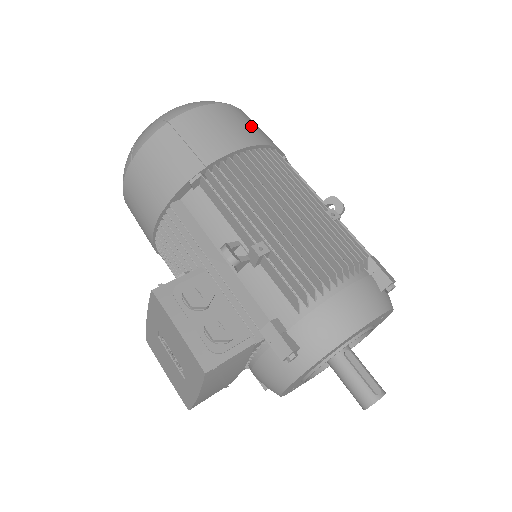
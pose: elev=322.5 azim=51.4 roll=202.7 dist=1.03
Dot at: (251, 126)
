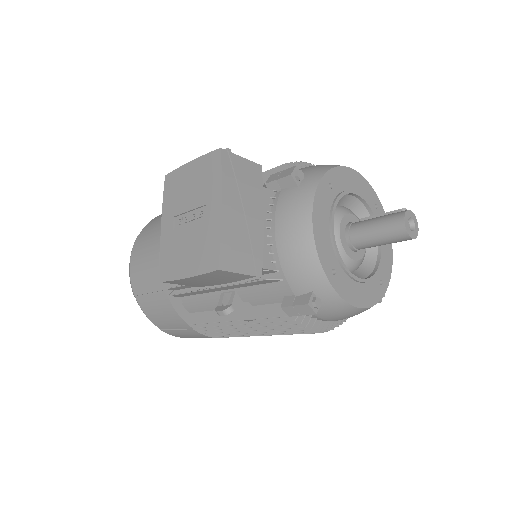
Dot at: occluded
